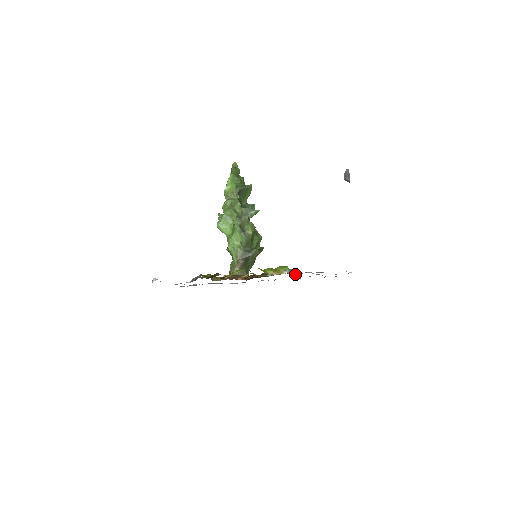
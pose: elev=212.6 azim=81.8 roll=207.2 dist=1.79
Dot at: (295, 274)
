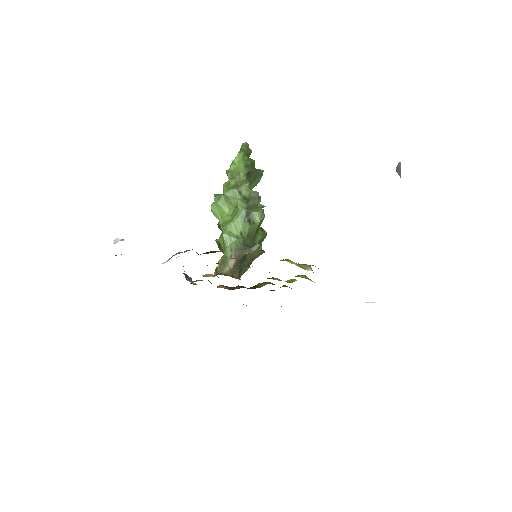
Dot at: occluded
